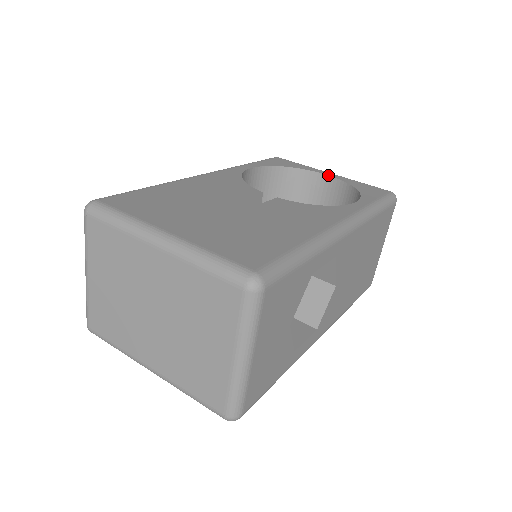
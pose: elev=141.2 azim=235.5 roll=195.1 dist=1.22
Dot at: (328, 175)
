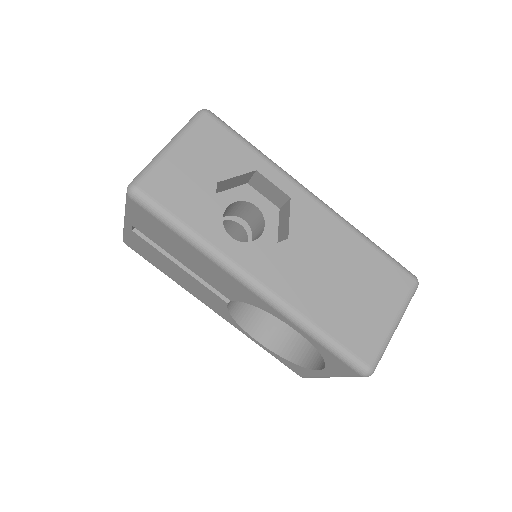
Dot at: occluded
